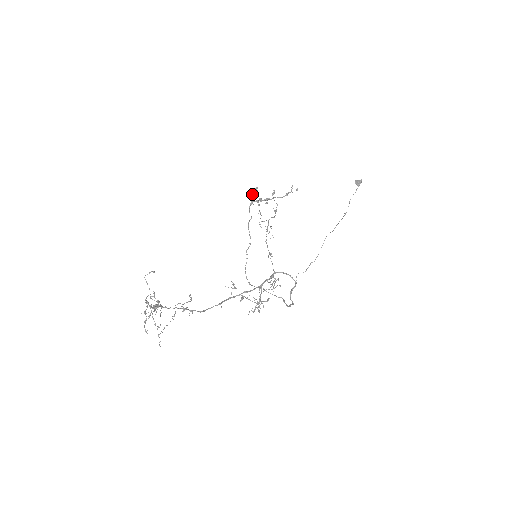
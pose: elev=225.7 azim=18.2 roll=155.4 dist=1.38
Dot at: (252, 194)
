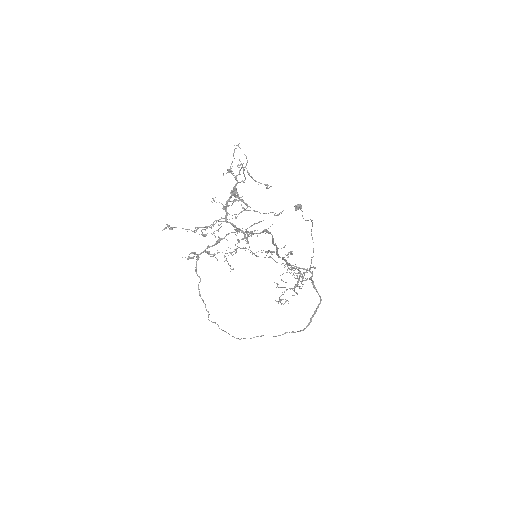
Dot at: occluded
